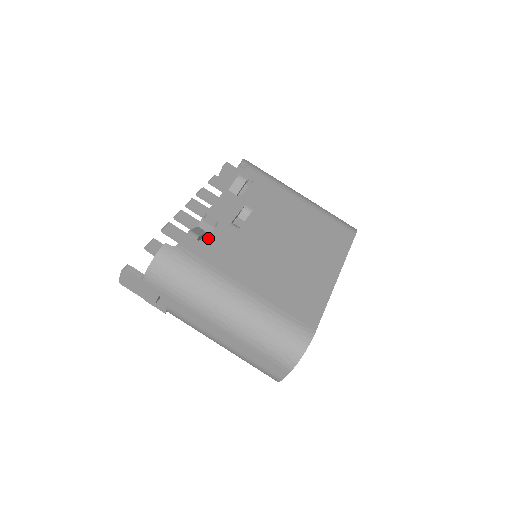
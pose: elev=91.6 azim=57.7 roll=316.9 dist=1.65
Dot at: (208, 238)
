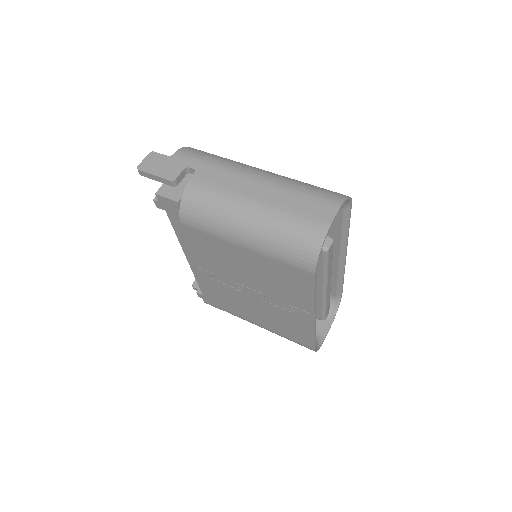
Dot at: occluded
